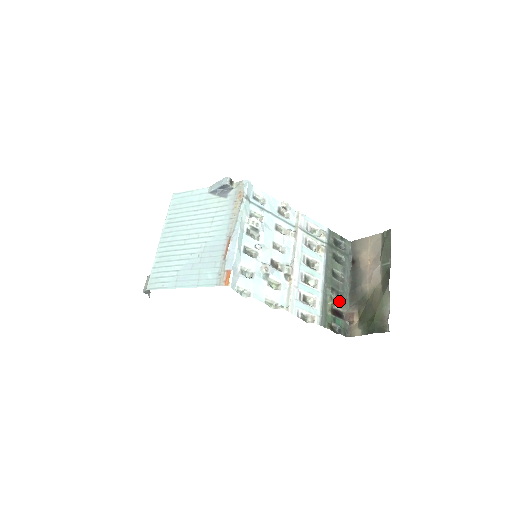
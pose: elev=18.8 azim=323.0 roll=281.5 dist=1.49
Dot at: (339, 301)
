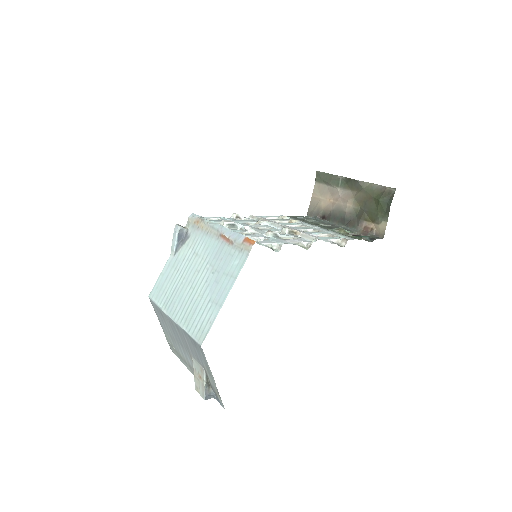
Dot at: (346, 230)
